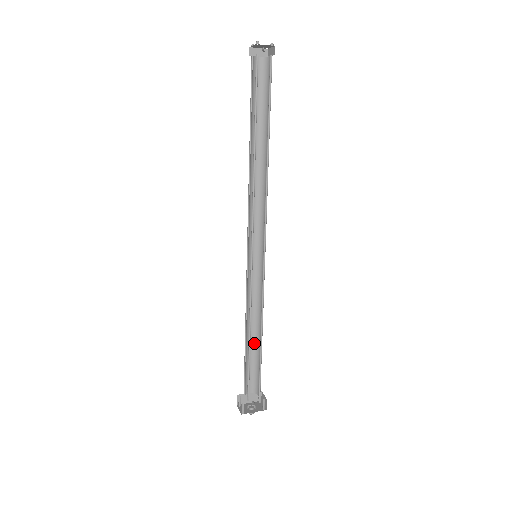
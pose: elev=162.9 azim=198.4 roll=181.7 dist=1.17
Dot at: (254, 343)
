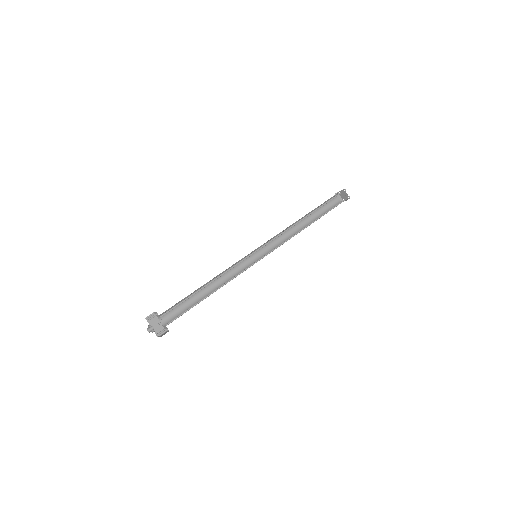
Dot at: (200, 297)
